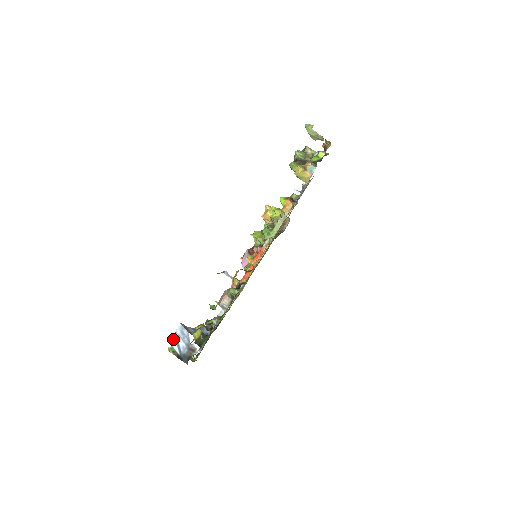
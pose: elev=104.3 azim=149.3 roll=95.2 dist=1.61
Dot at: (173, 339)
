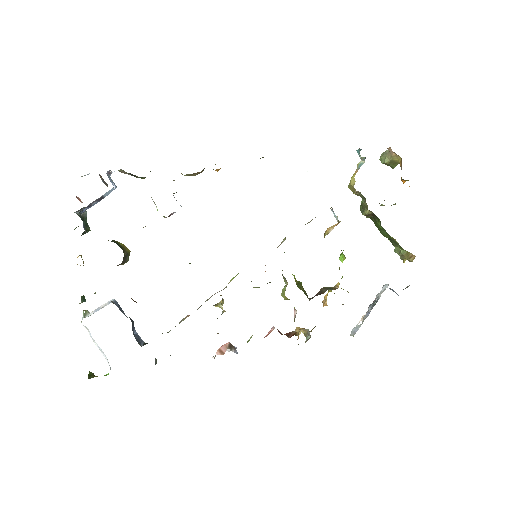
Dot at: occluded
